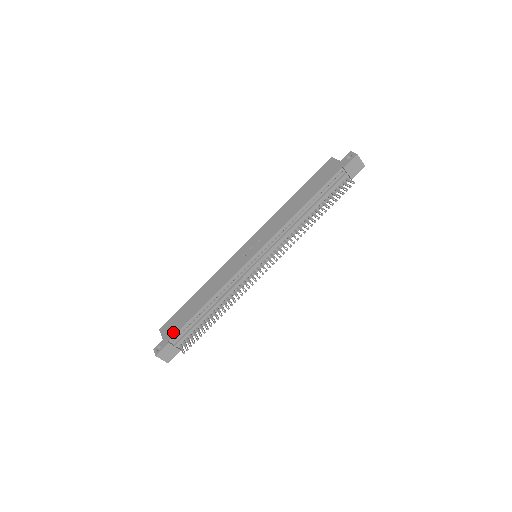
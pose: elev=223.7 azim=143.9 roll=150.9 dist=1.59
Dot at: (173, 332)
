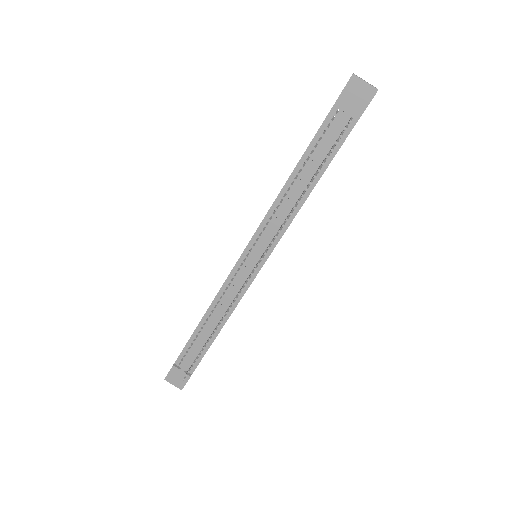
Dot at: occluded
